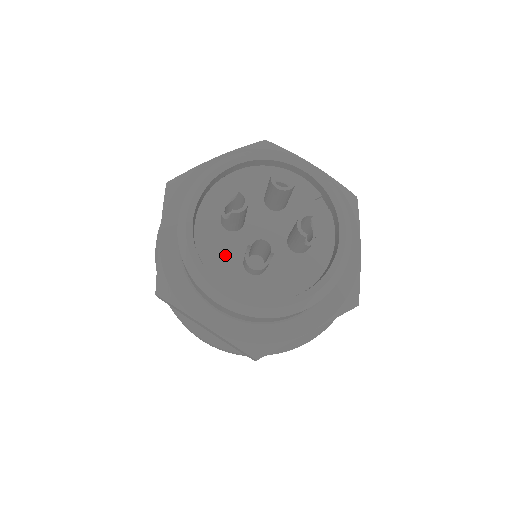
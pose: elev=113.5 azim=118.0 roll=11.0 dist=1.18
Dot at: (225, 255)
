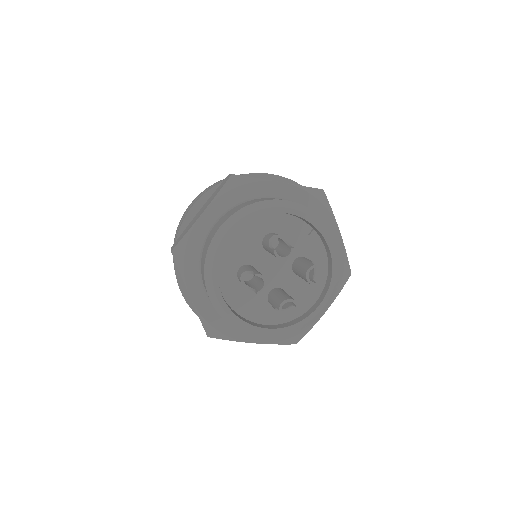
Dot at: (253, 302)
